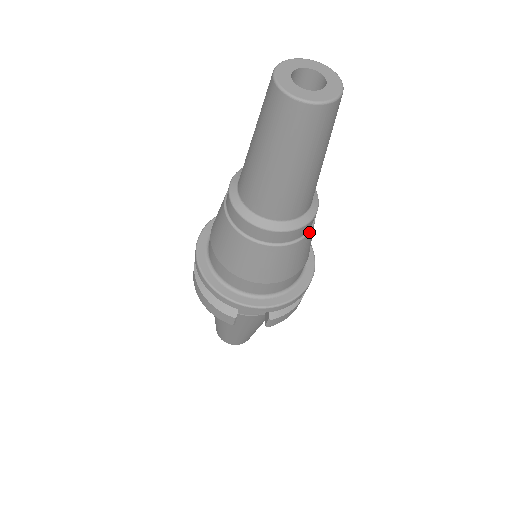
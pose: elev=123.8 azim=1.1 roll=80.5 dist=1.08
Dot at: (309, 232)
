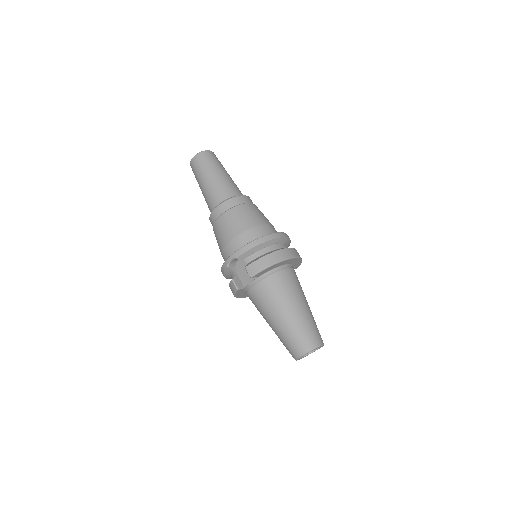
Dot at: (236, 206)
